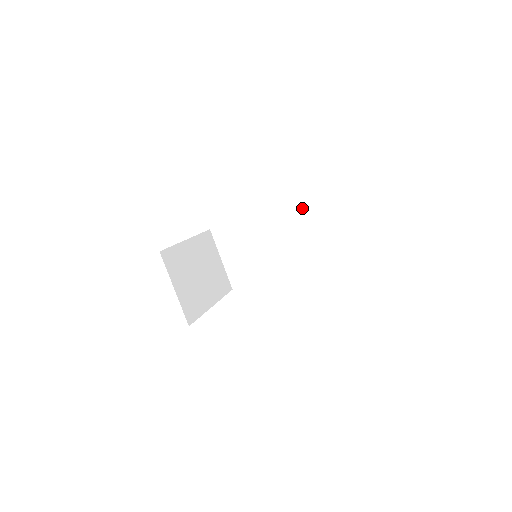
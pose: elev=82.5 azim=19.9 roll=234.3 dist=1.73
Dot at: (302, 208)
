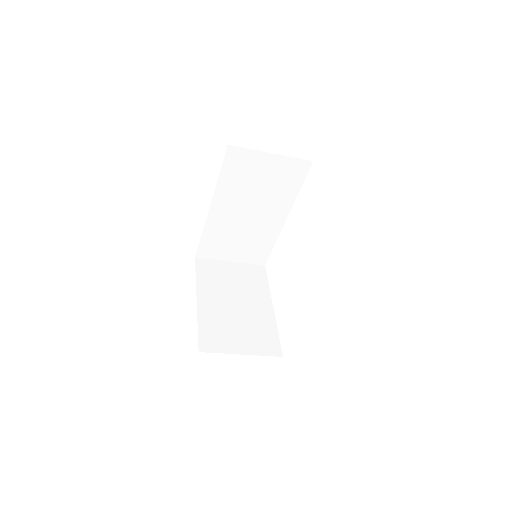
Dot at: (233, 170)
